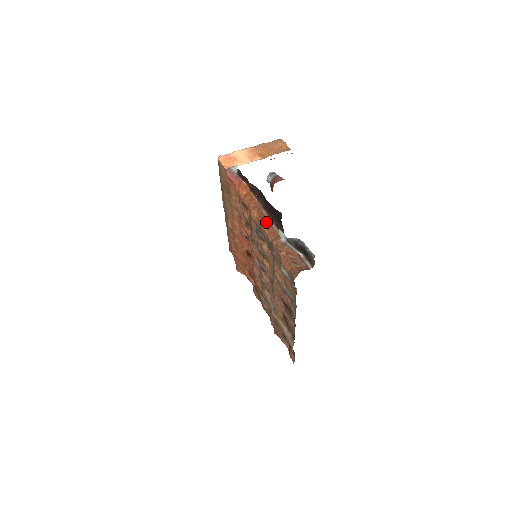
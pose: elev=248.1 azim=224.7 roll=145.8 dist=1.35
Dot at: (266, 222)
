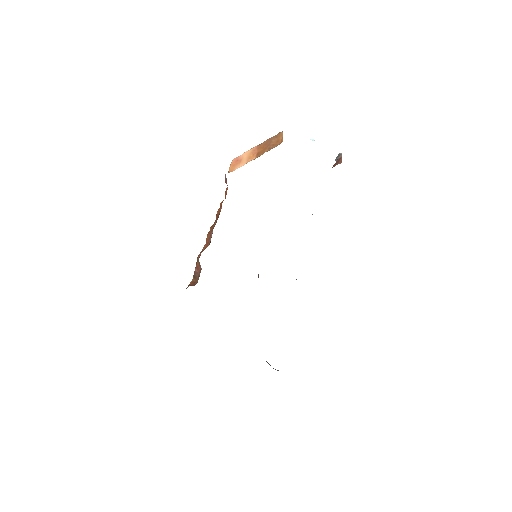
Dot at: (210, 232)
